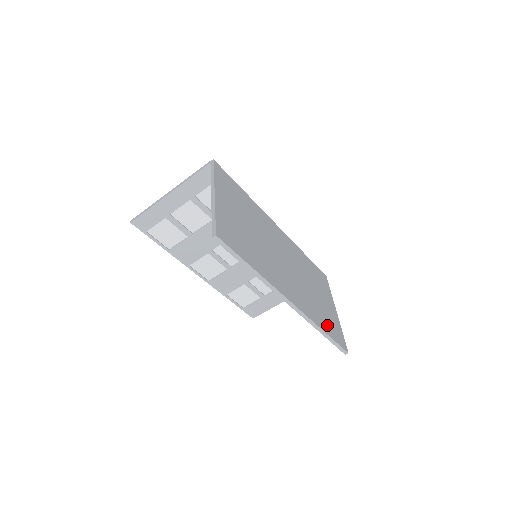
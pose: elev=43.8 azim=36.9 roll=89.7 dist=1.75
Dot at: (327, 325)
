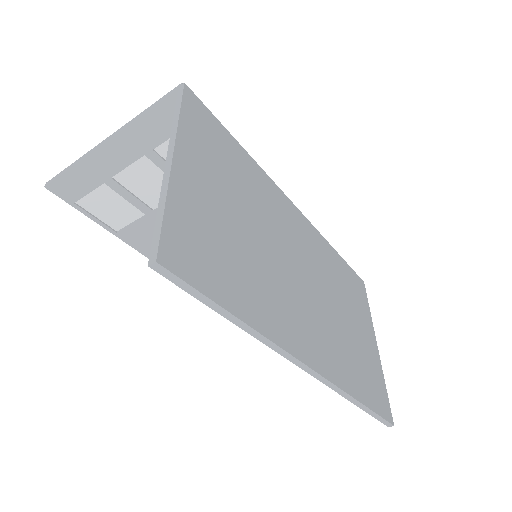
Dot at: (365, 384)
